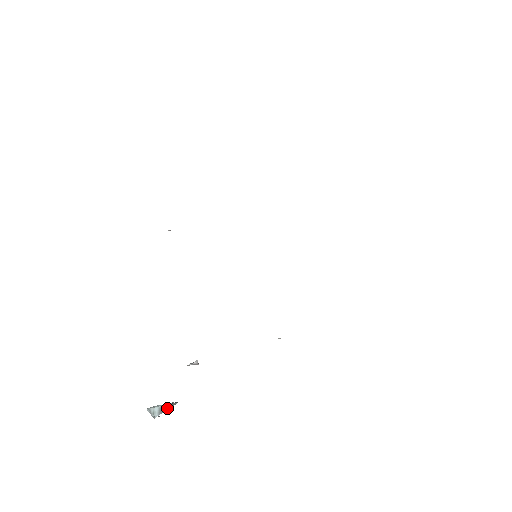
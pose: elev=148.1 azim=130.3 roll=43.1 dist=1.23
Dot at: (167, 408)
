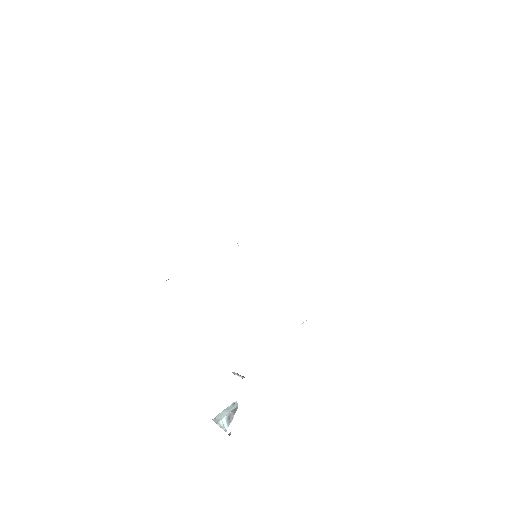
Dot at: (232, 417)
